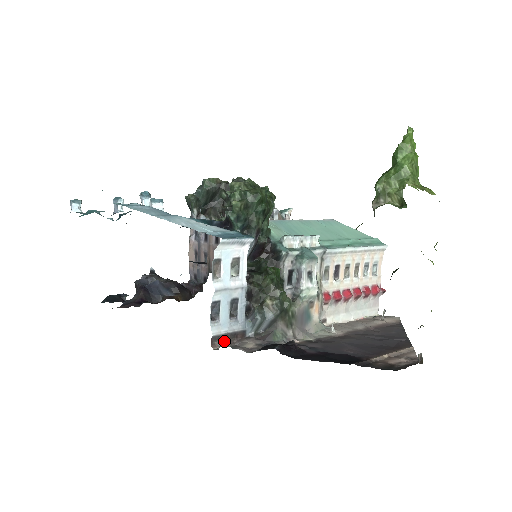
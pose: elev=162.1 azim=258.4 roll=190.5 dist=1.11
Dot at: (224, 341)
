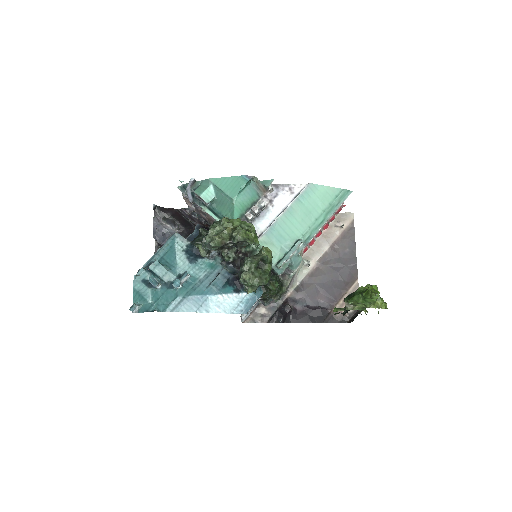
Dot at: (248, 317)
